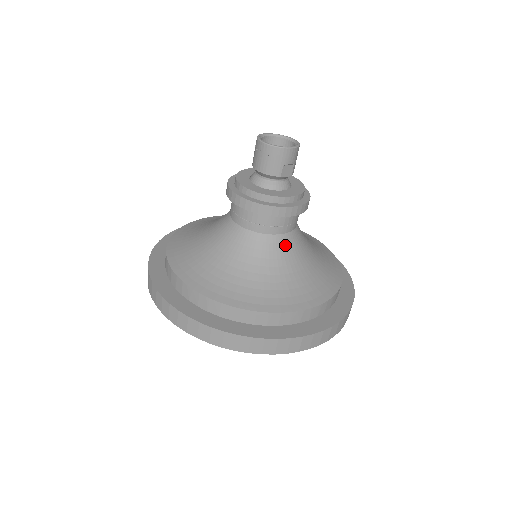
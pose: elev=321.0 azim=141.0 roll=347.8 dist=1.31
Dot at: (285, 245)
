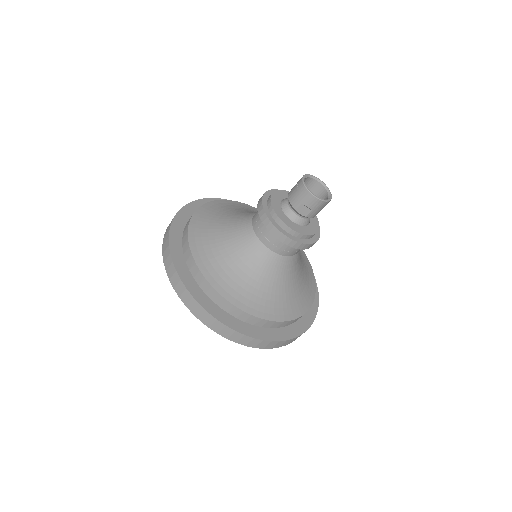
Dot at: (264, 257)
